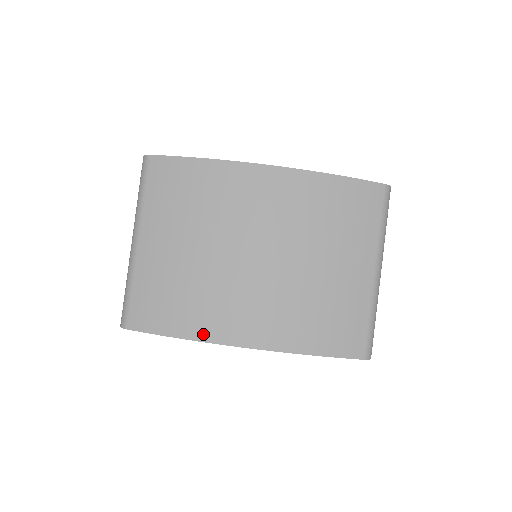
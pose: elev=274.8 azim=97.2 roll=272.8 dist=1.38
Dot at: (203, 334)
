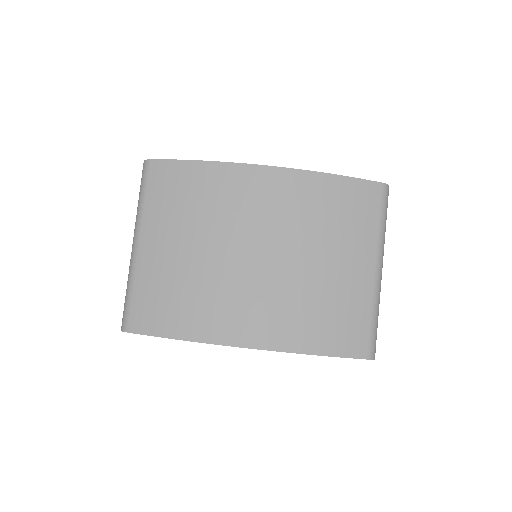
Dot at: (204, 335)
